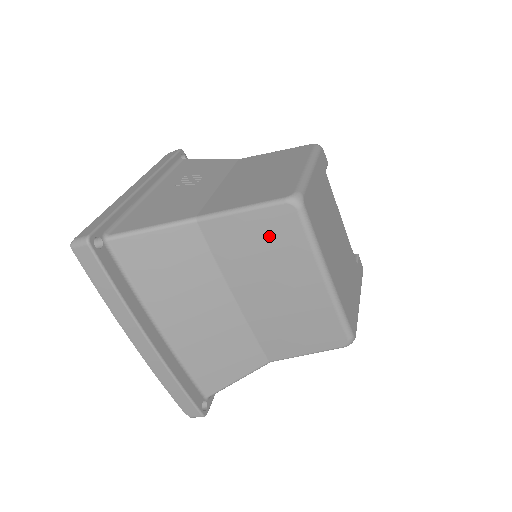
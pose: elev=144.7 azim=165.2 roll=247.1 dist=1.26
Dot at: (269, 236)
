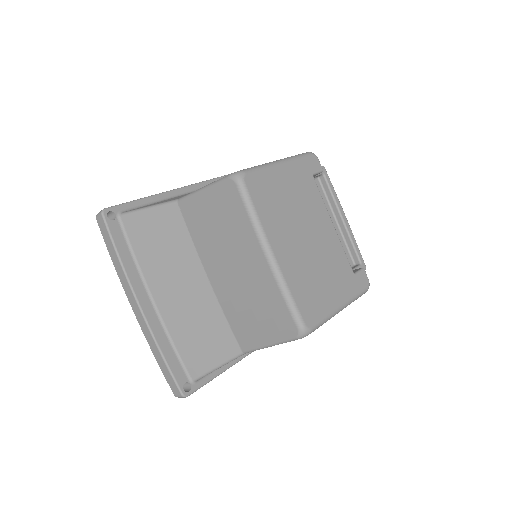
Dot at: (222, 212)
